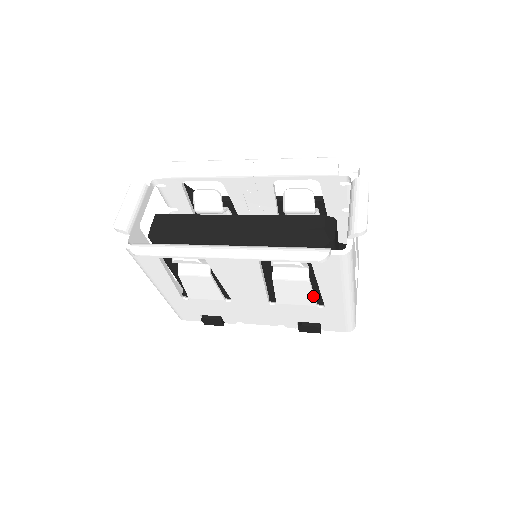
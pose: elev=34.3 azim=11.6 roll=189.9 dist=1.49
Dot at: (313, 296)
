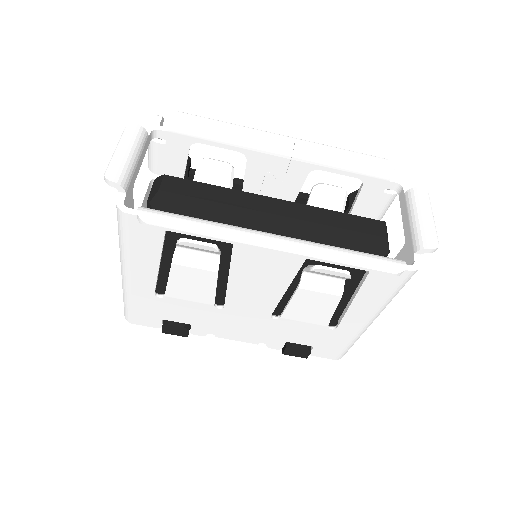
Dot at: (332, 314)
